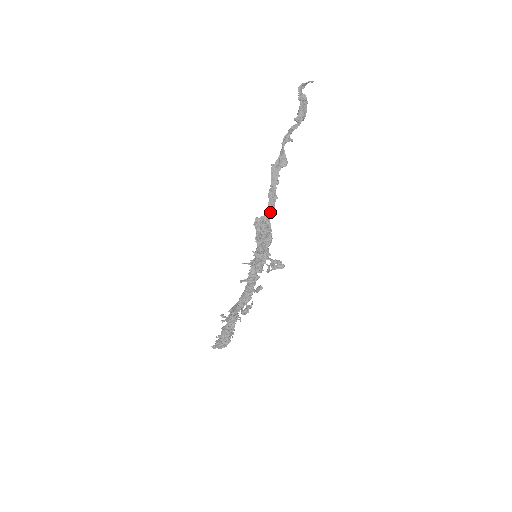
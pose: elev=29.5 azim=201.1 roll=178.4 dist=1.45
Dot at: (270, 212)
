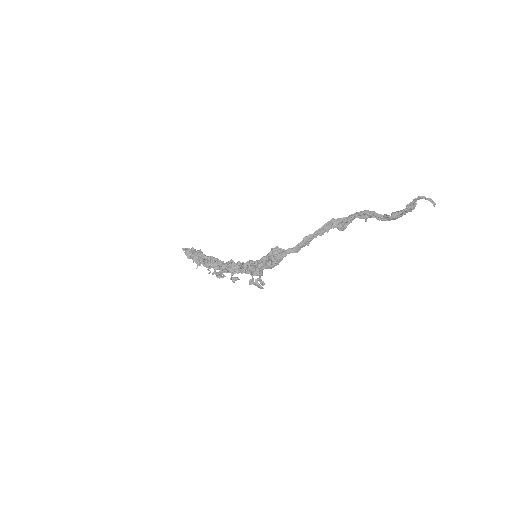
Dot at: (292, 251)
